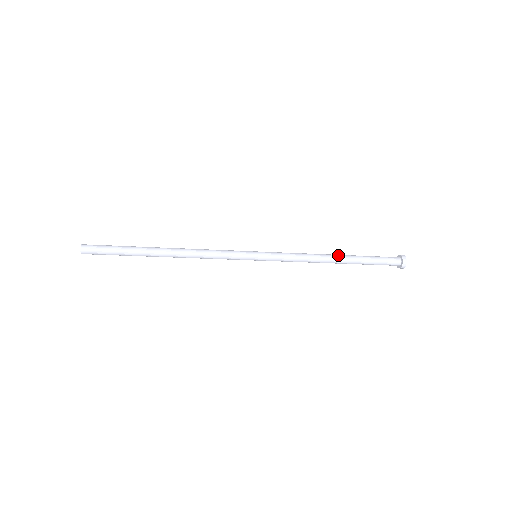
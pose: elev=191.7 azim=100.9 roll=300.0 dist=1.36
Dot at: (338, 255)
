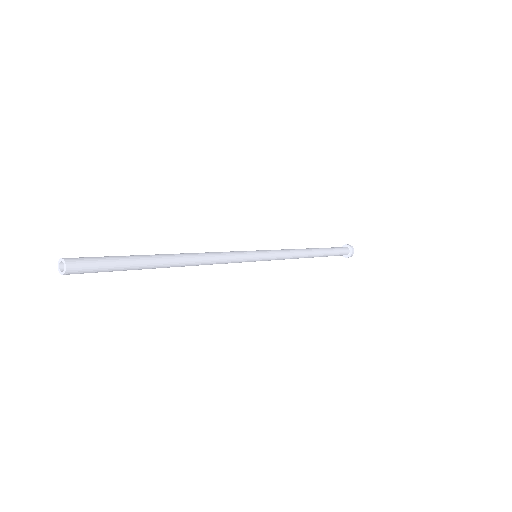
Dot at: (314, 249)
